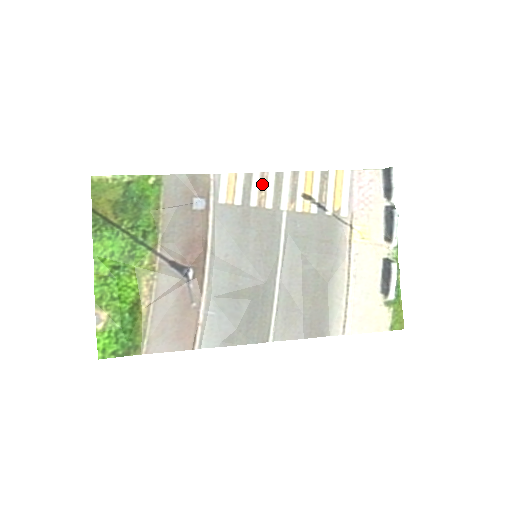
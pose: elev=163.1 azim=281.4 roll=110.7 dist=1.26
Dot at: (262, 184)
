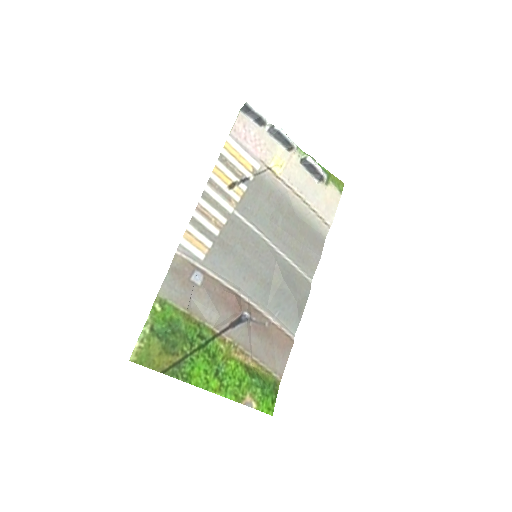
Dot at: (205, 215)
